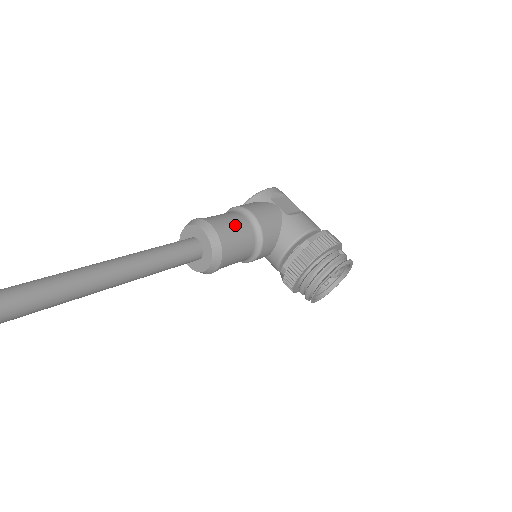
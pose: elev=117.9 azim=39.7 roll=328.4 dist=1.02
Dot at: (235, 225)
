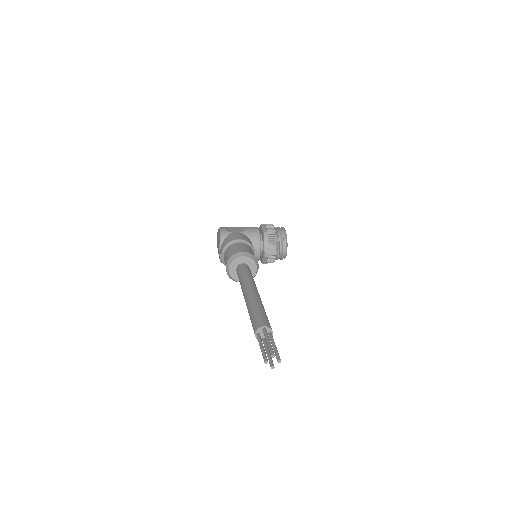
Dot at: (243, 247)
